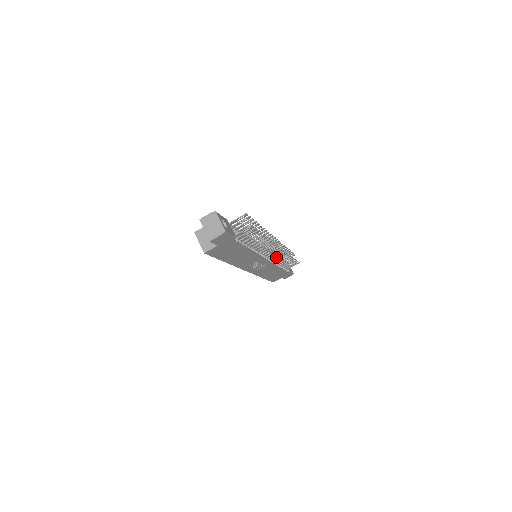
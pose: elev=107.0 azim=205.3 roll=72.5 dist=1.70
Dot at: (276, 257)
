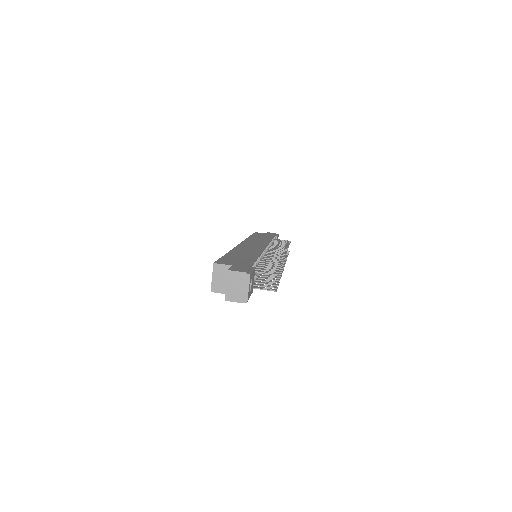
Dot at: occluded
